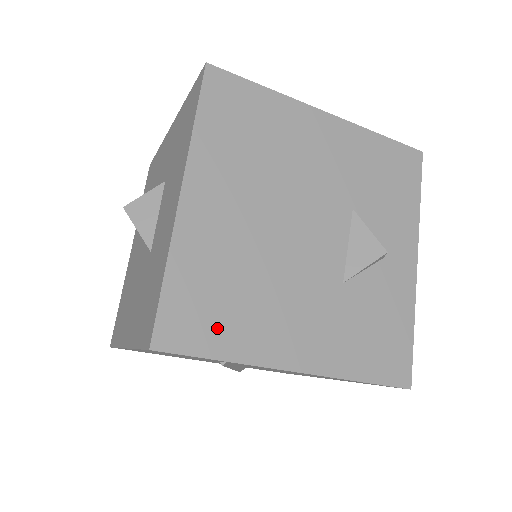
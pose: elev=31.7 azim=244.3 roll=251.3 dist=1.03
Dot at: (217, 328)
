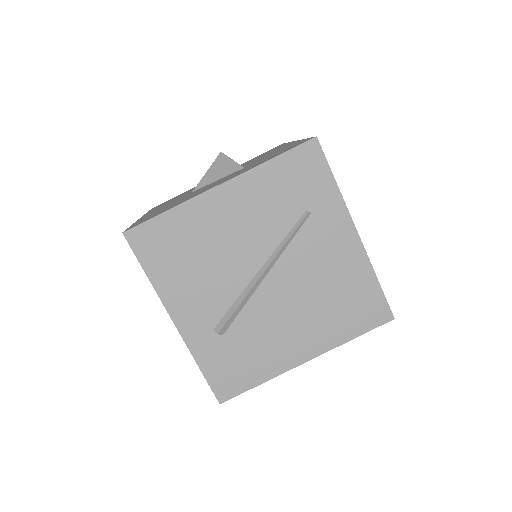
Dot at: occluded
